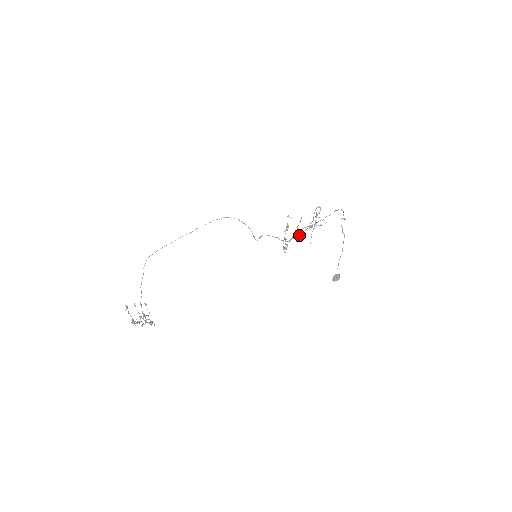
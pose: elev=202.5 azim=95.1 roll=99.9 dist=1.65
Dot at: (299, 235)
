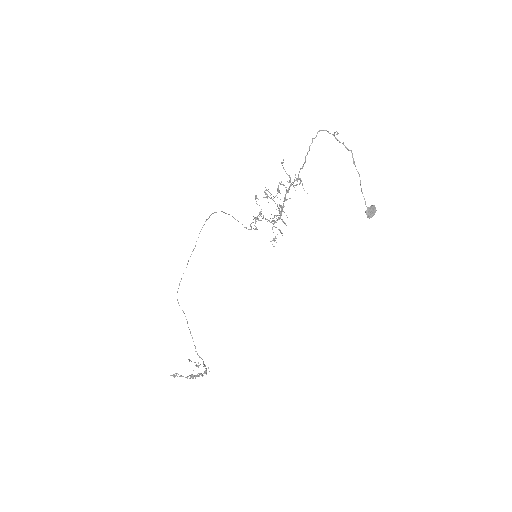
Dot at: occluded
